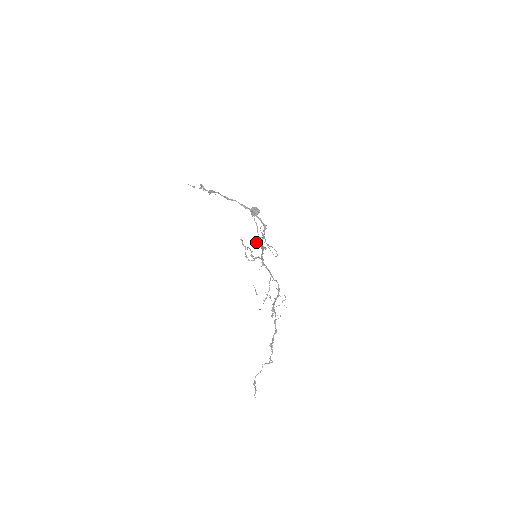
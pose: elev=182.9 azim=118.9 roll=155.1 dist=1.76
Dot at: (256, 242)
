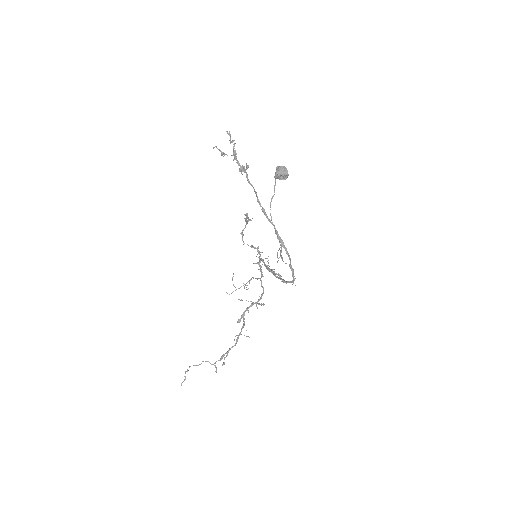
Dot at: (268, 268)
